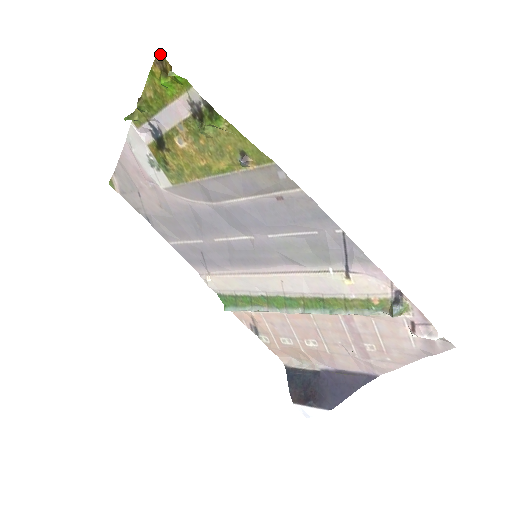
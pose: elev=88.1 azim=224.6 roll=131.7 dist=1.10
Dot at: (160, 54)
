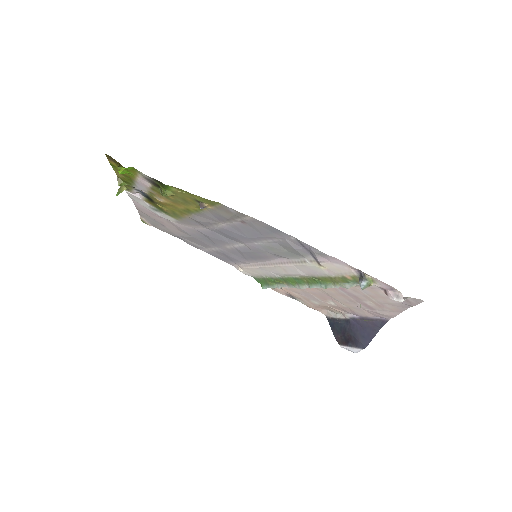
Dot at: (107, 155)
